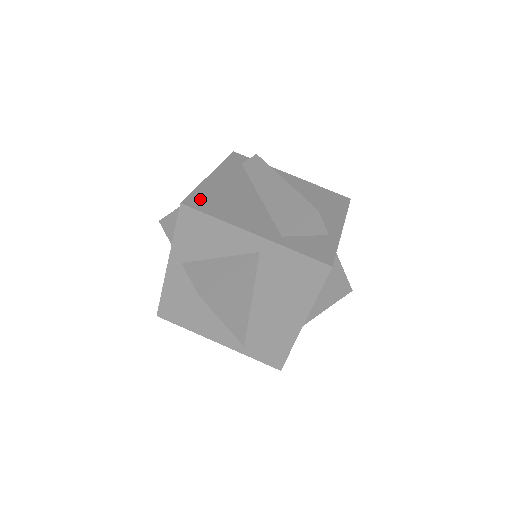
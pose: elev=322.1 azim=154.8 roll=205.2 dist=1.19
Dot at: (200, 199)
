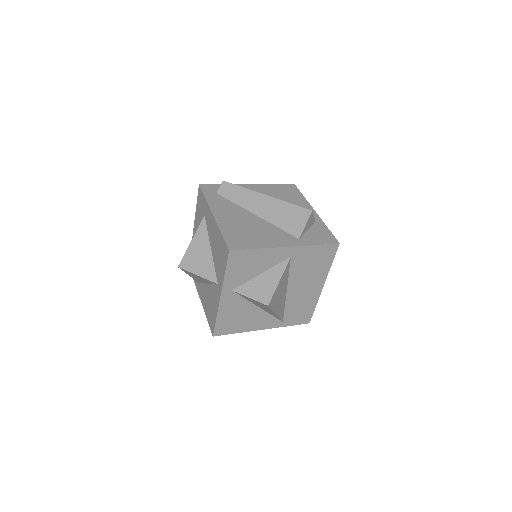
Dot at: (234, 240)
